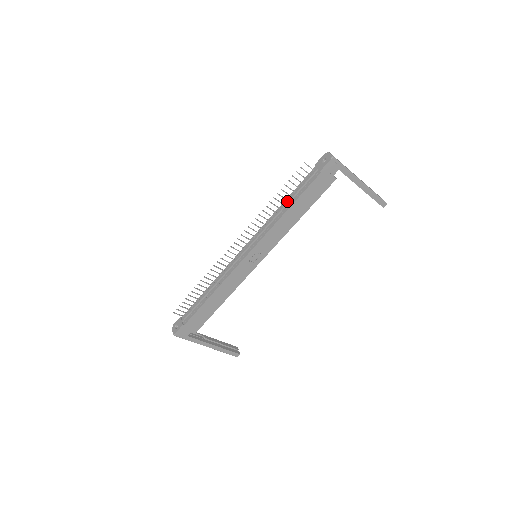
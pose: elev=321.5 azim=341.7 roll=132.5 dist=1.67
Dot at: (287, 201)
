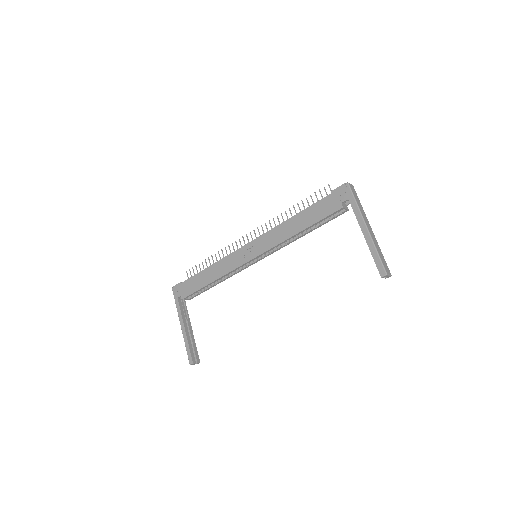
Dot at: occluded
